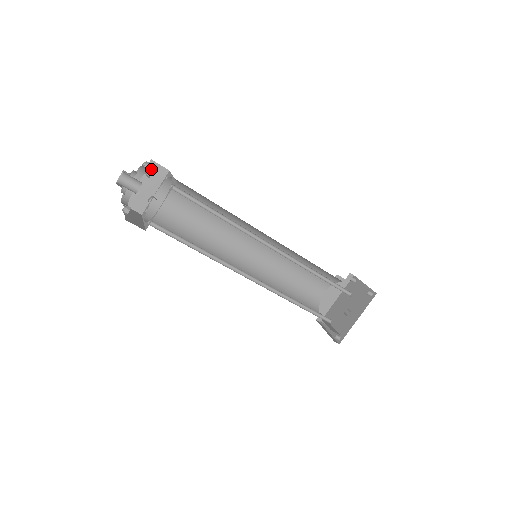
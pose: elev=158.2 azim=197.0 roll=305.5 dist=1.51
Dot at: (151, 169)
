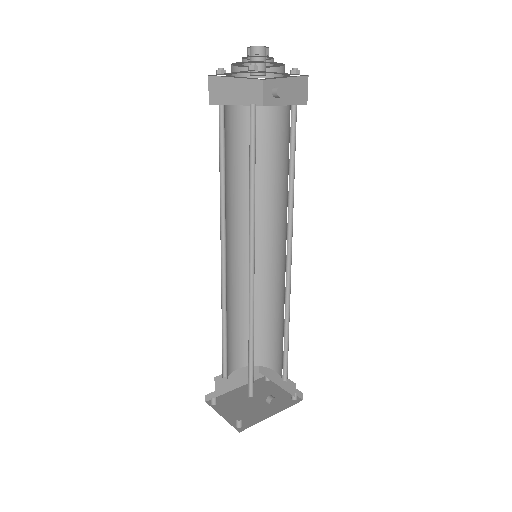
Dot at: (299, 72)
